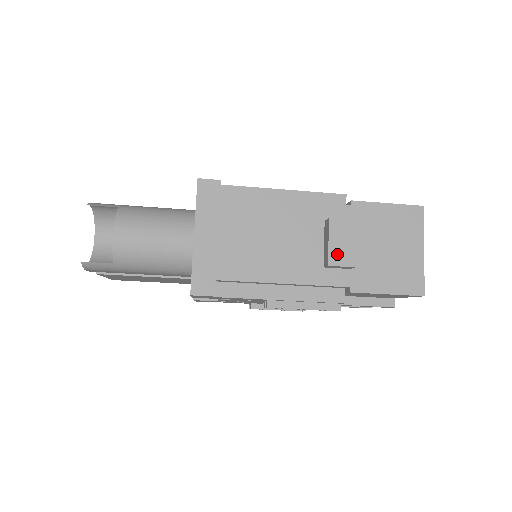
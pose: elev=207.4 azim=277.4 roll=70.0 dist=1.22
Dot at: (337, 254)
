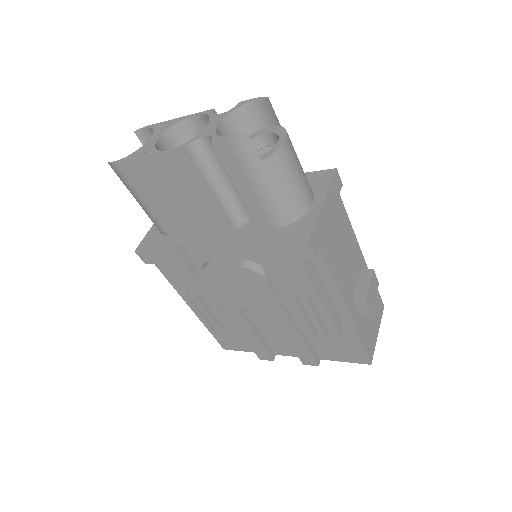
Dot at: (370, 296)
